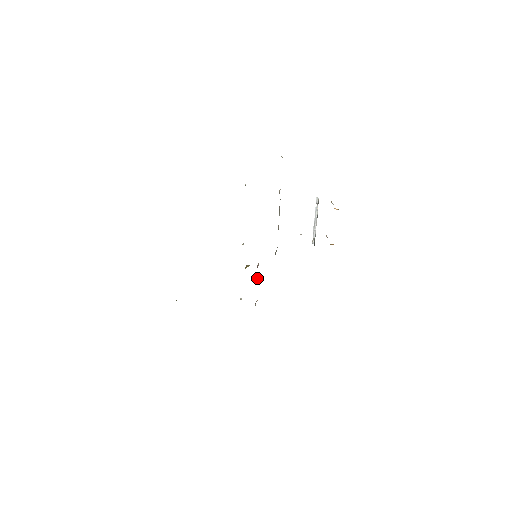
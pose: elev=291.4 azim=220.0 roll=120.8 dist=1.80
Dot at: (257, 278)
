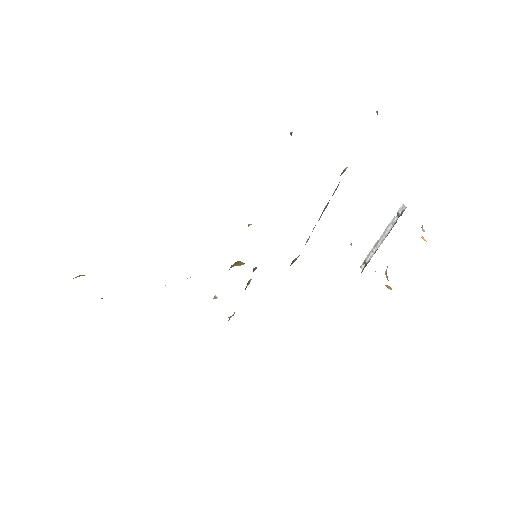
Dot at: occluded
